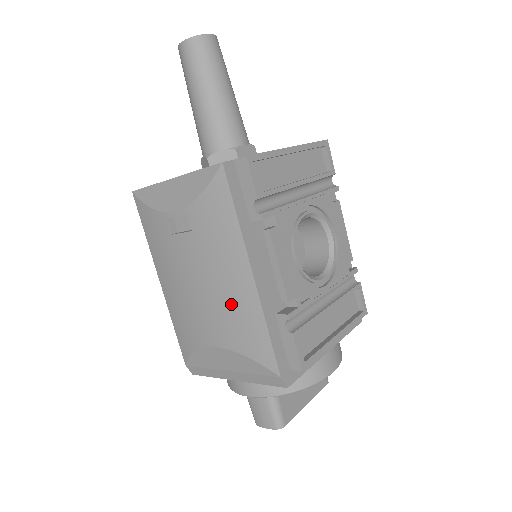
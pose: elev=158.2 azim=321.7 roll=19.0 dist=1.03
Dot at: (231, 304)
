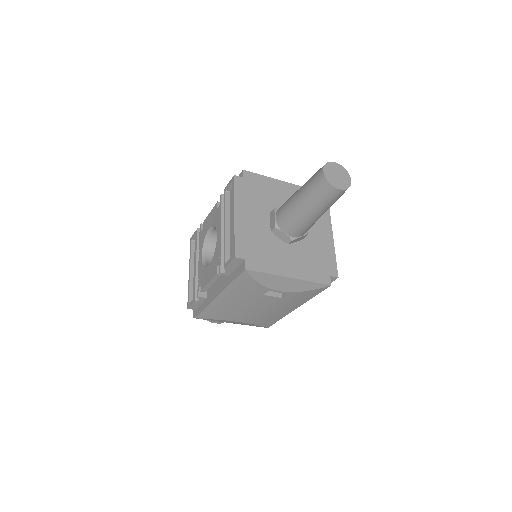
Dot at: (272, 315)
